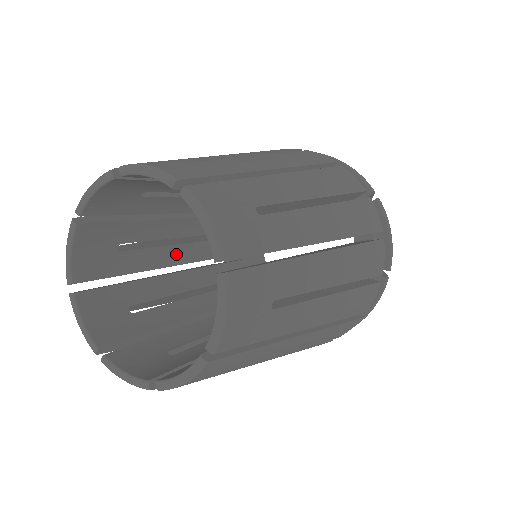
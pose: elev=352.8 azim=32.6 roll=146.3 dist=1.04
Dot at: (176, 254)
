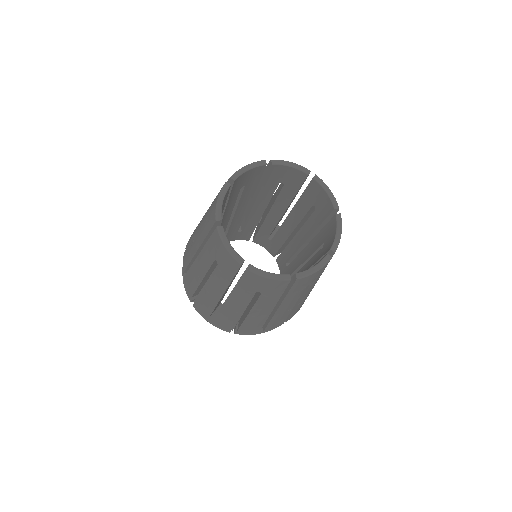
Dot at: occluded
